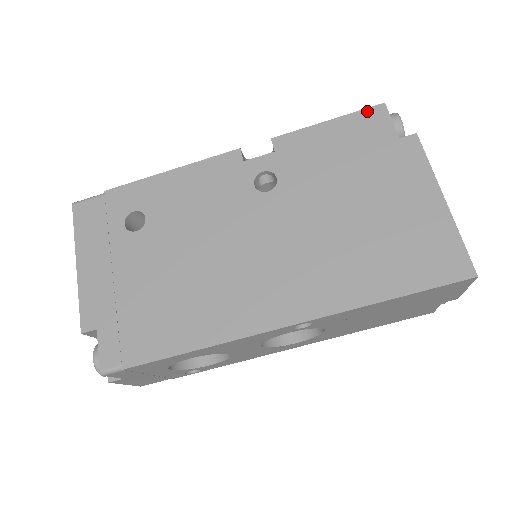
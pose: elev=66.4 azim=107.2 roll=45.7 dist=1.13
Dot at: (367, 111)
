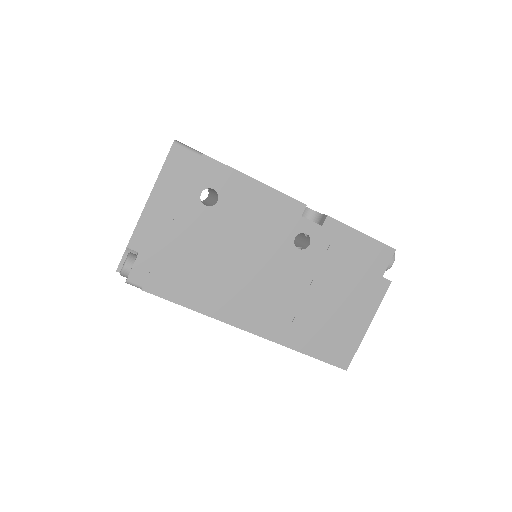
Dot at: (385, 246)
